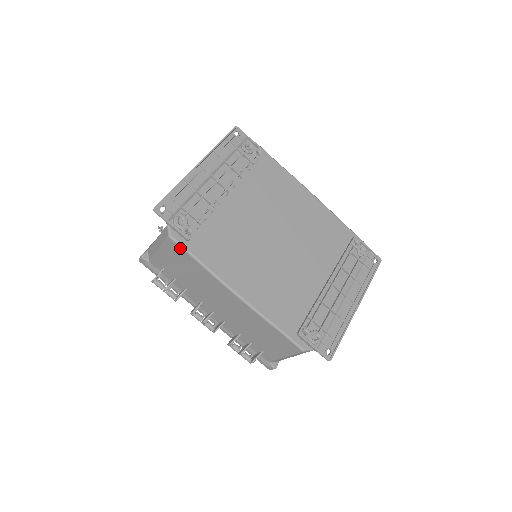
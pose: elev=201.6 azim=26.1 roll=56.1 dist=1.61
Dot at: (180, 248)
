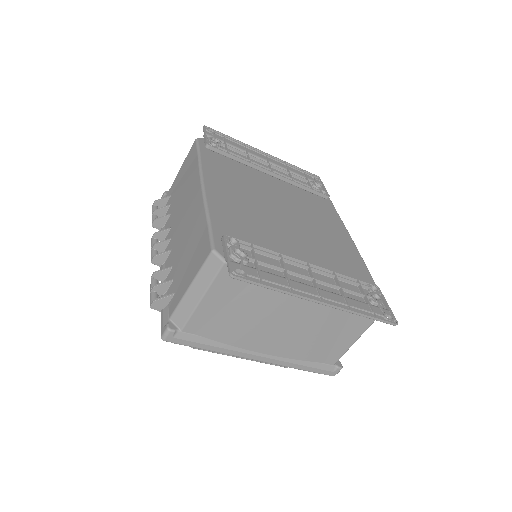
Dot at: (196, 147)
